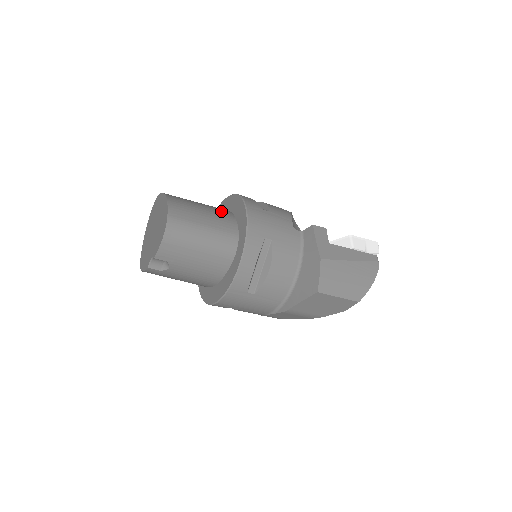
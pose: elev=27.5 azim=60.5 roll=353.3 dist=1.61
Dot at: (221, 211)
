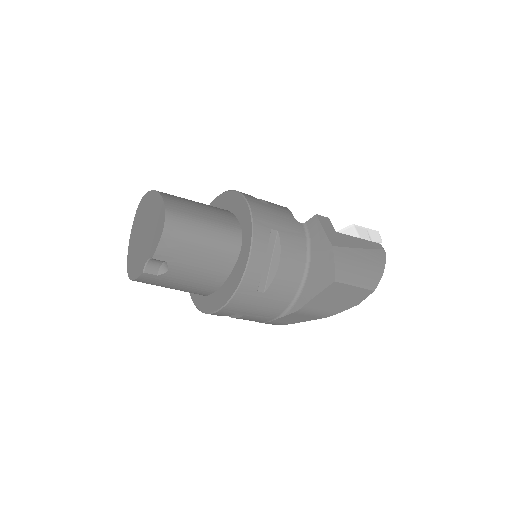
Dot at: (216, 207)
